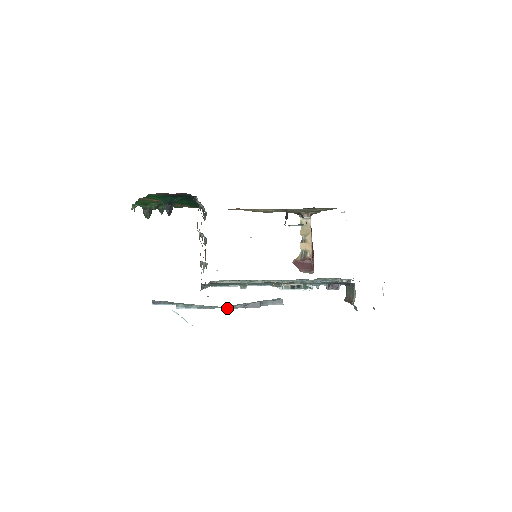
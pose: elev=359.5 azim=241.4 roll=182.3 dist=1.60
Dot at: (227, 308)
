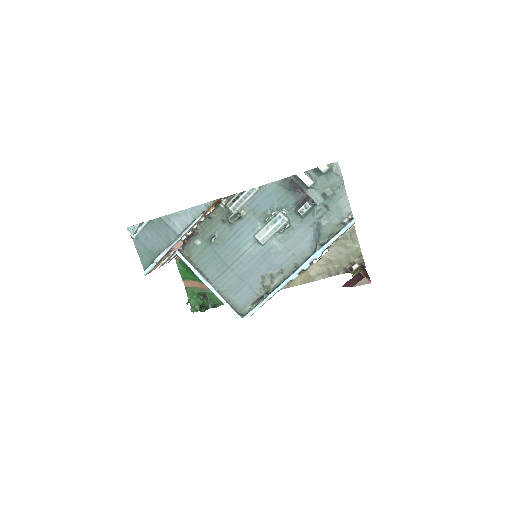
Dot at: (183, 233)
